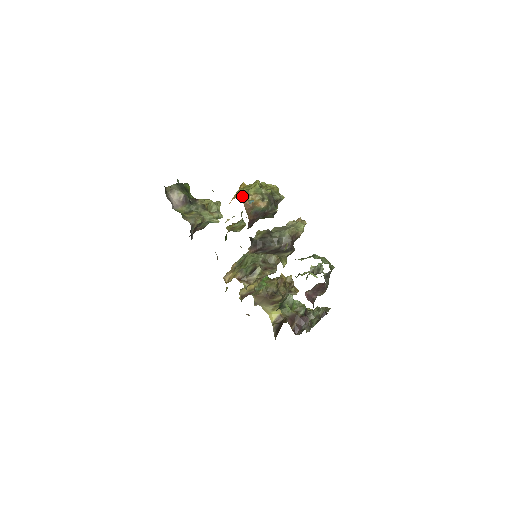
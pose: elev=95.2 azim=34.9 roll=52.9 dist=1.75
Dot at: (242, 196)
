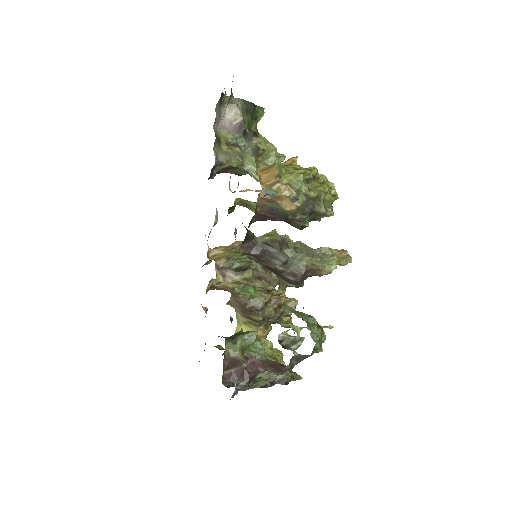
Dot at: (269, 175)
